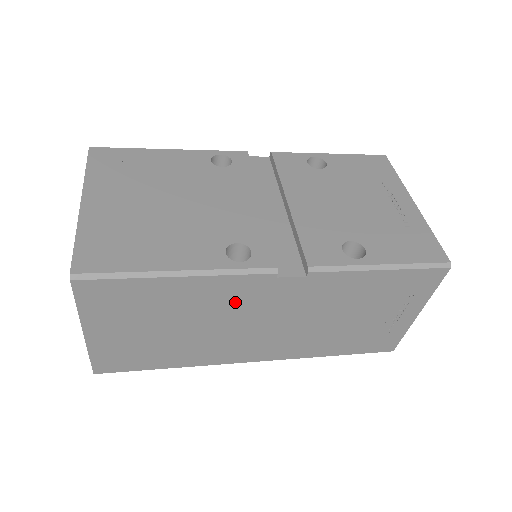
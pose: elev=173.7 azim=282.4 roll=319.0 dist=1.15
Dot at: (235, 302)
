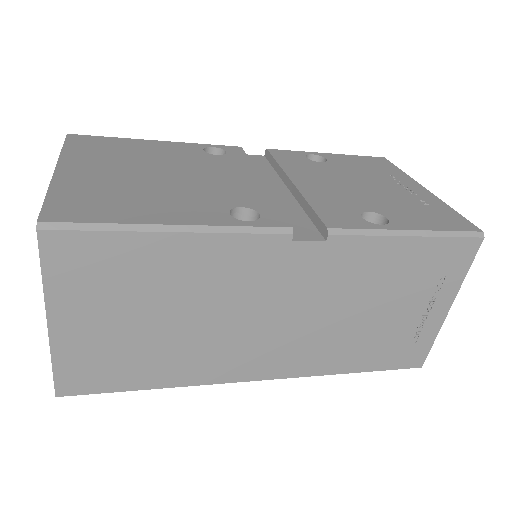
Dot at: (241, 278)
